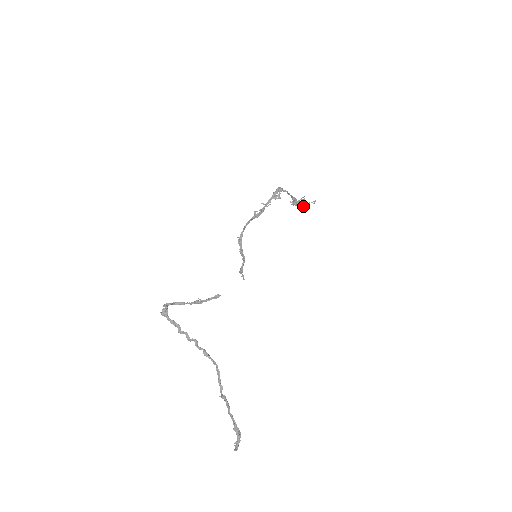
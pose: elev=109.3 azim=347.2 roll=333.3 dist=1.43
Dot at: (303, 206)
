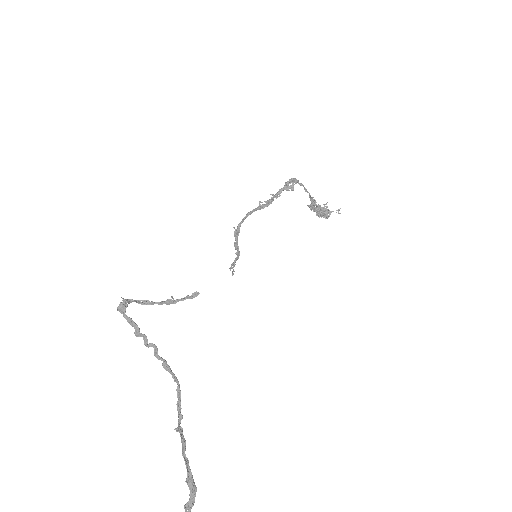
Dot at: (324, 214)
